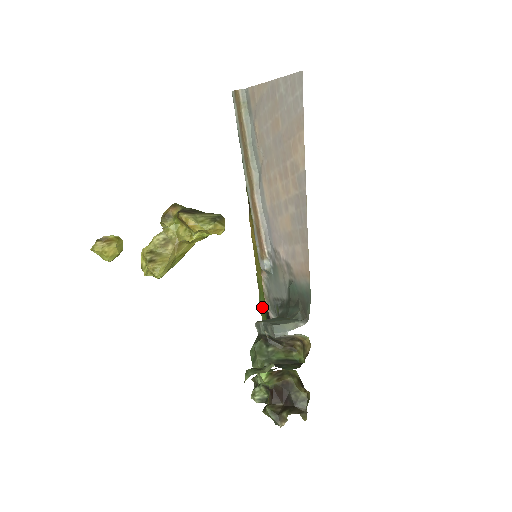
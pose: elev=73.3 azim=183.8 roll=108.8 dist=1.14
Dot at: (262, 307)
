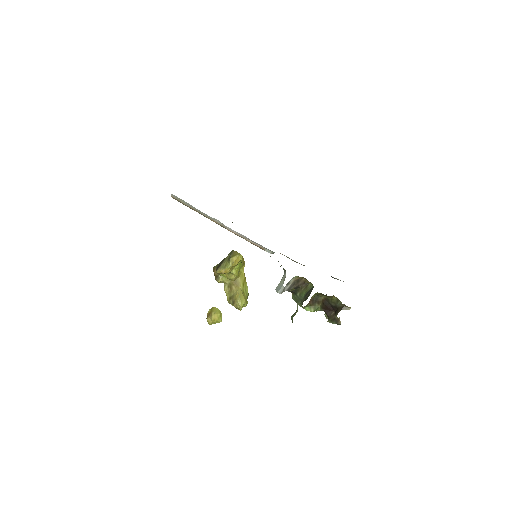
Dot at: occluded
